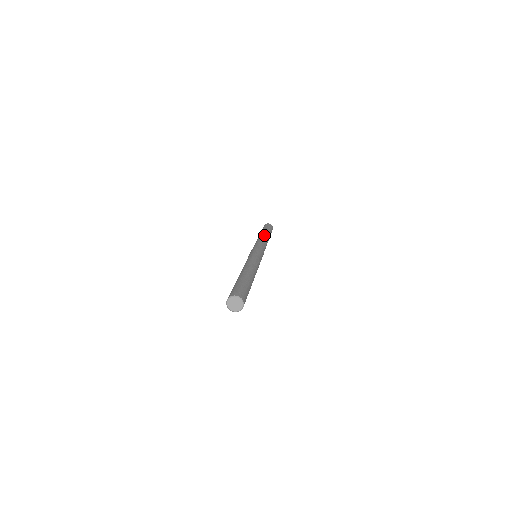
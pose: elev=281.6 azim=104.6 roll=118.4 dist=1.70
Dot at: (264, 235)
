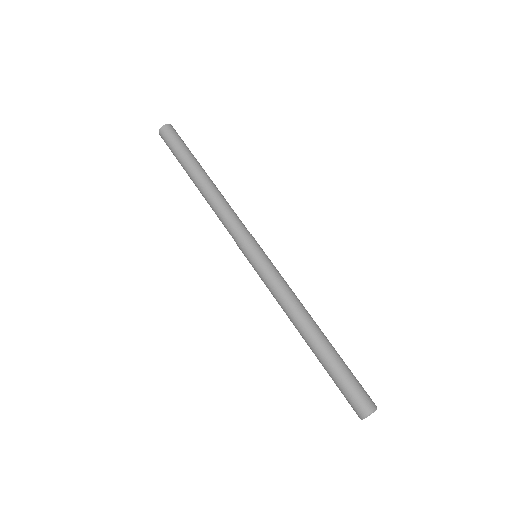
Dot at: (207, 186)
